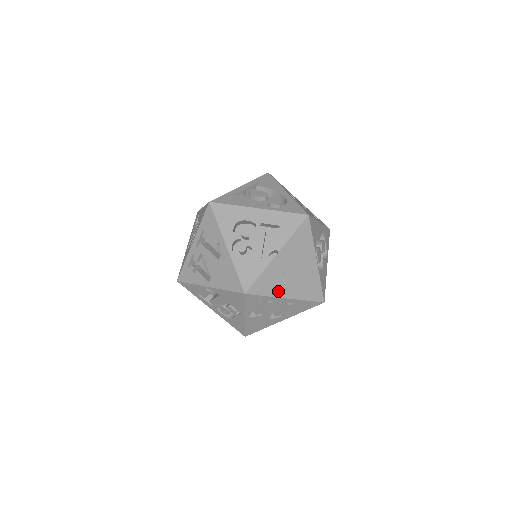
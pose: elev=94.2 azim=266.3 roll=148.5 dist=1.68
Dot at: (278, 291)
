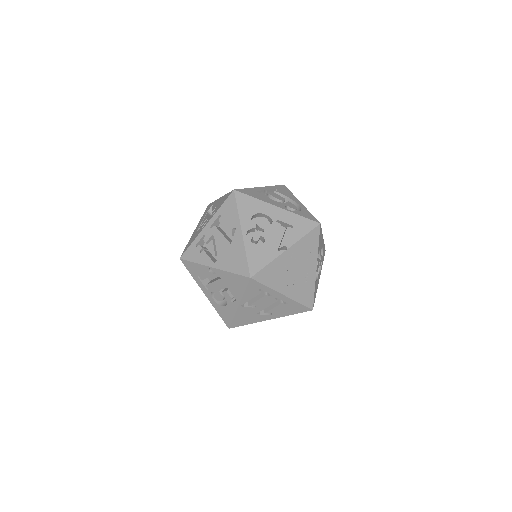
Dot at: (278, 285)
